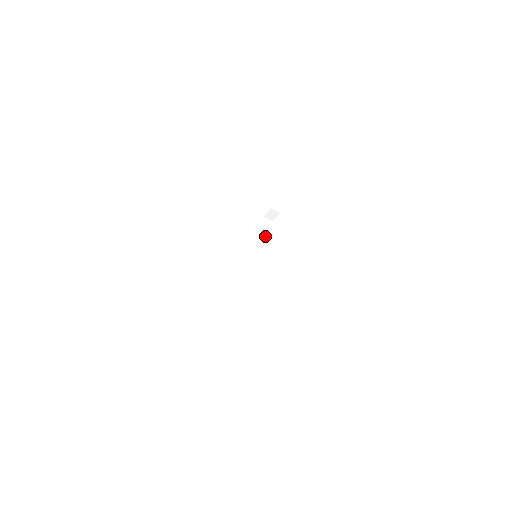
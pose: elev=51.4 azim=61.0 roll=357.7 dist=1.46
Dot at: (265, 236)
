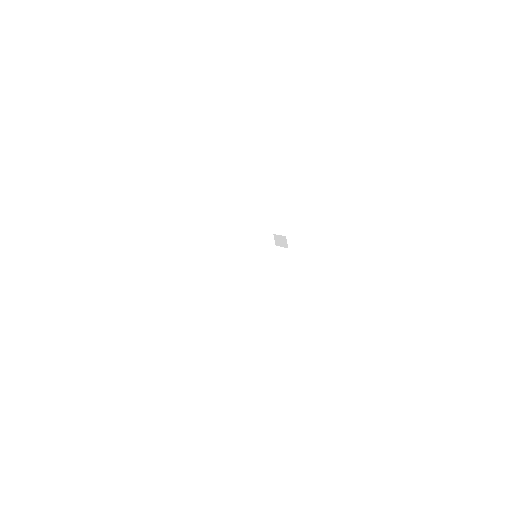
Dot at: occluded
